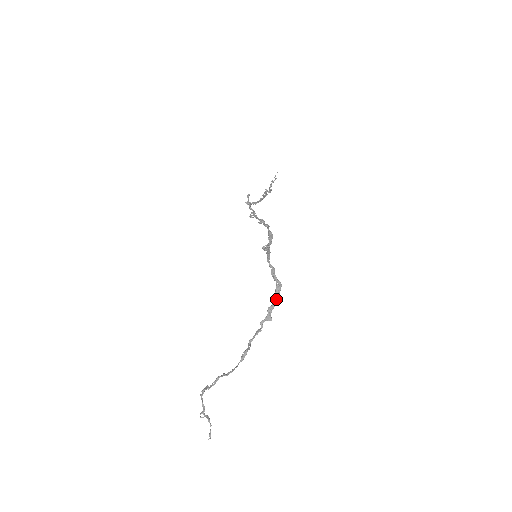
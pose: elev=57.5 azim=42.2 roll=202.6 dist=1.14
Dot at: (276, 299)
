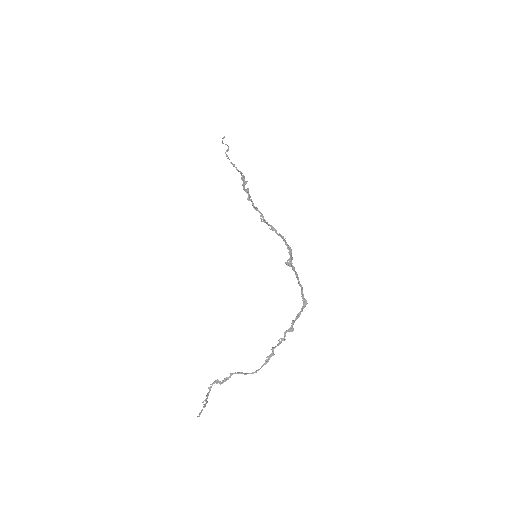
Dot at: (299, 313)
